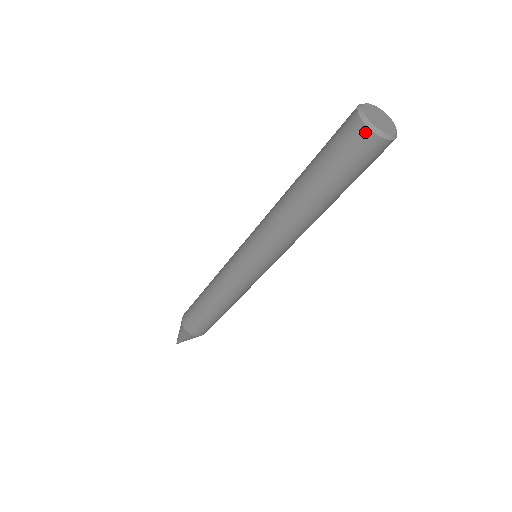
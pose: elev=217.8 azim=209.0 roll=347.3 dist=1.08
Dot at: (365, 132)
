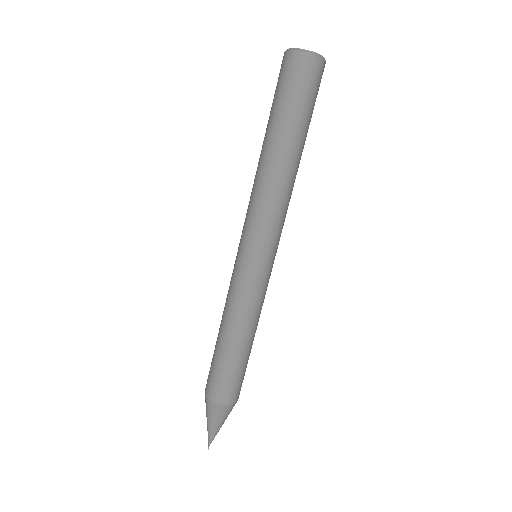
Dot at: (312, 60)
